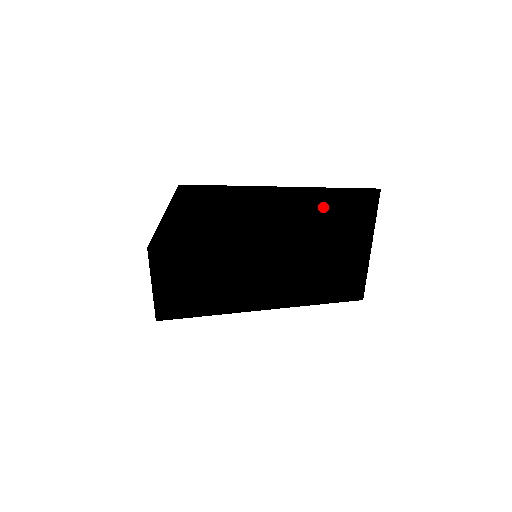
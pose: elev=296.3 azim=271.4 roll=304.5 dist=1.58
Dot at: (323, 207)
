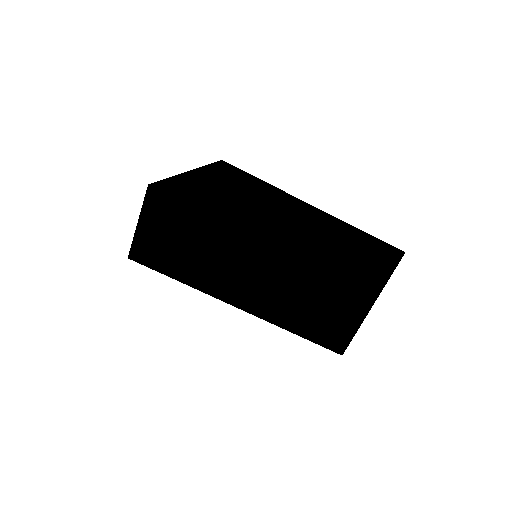
Dot at: (337, 238)
